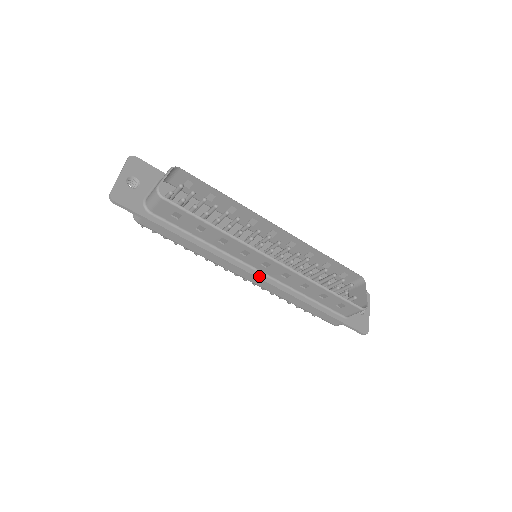
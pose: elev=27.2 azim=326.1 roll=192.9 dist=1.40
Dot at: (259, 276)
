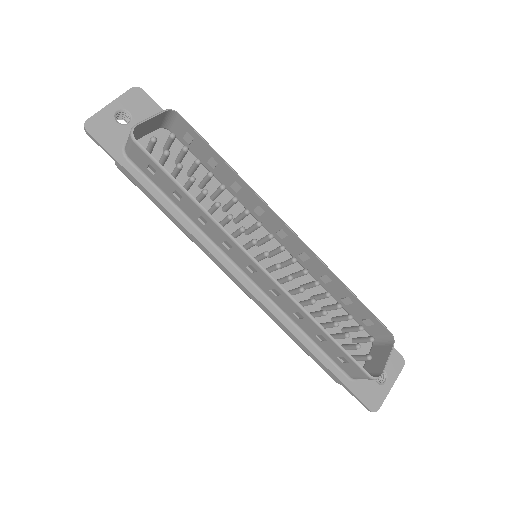
Dot at: (243, 281)
